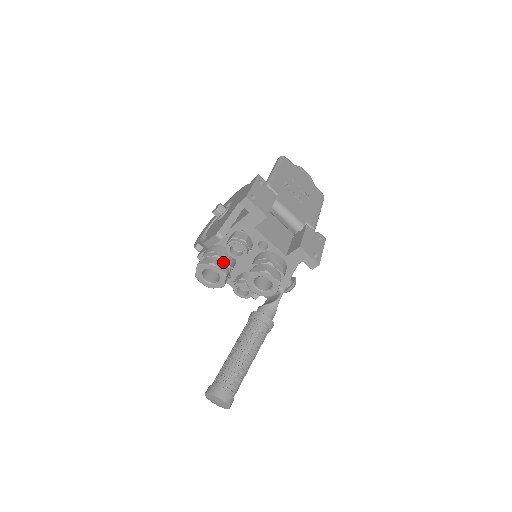
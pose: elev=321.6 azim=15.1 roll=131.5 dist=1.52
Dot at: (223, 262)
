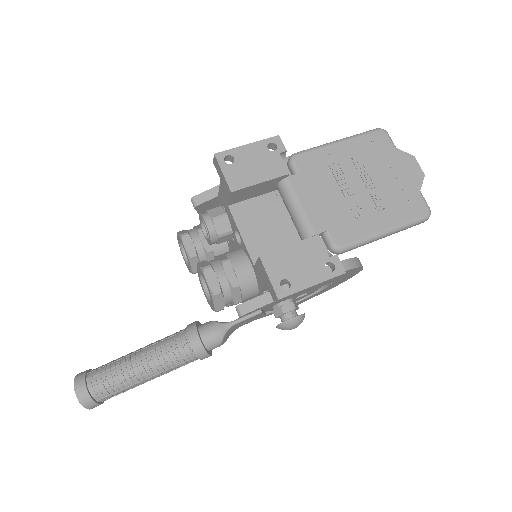
Dot at: (199, 241)
